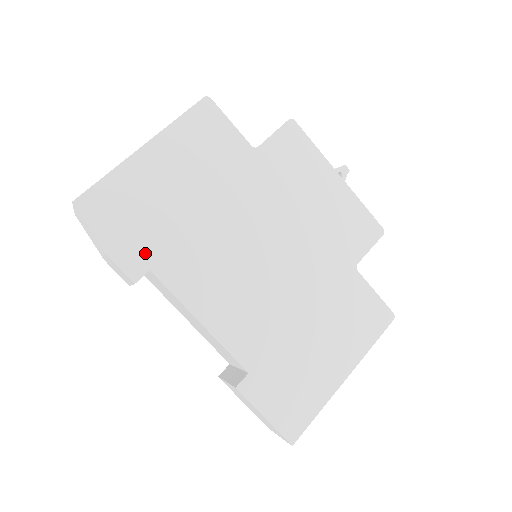
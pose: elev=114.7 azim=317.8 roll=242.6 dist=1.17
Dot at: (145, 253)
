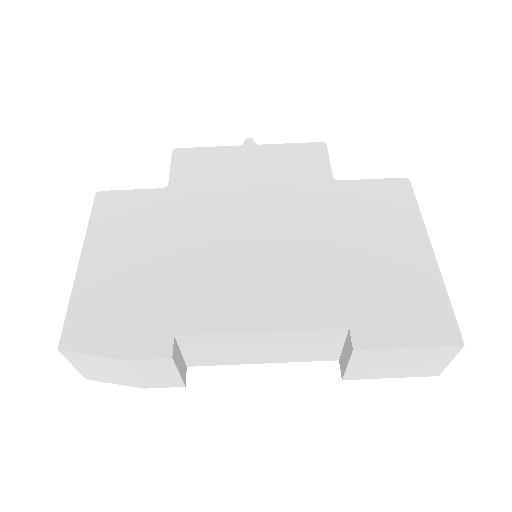
Dot at: (157, 328)
